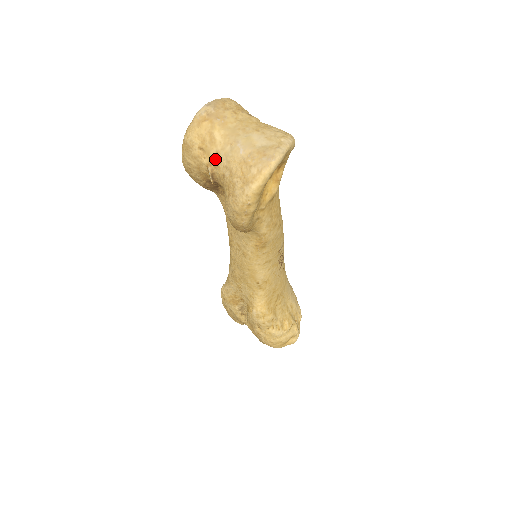
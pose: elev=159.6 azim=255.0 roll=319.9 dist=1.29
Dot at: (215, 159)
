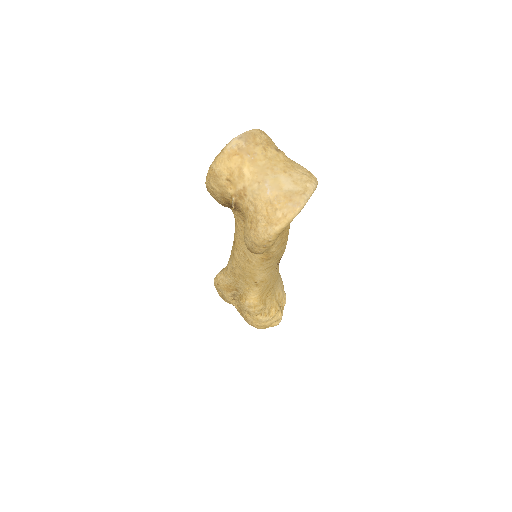
Dot at: (241, 192)
